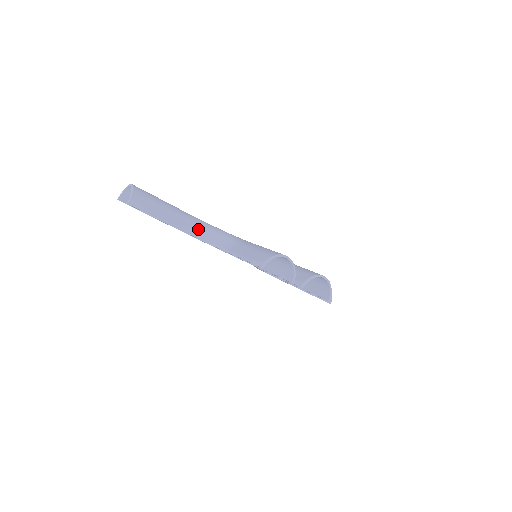
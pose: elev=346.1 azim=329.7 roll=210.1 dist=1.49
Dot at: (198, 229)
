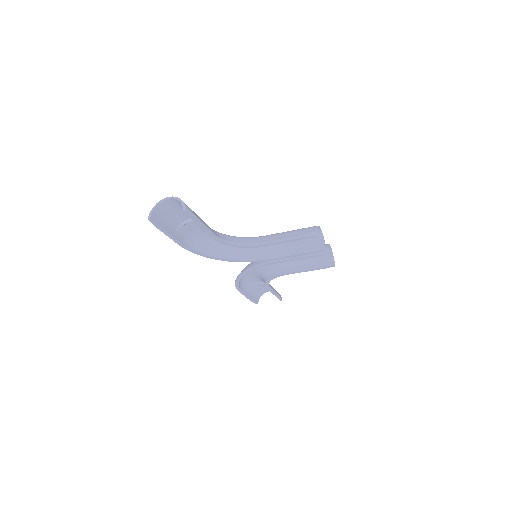
Dot at: (221, 236)
